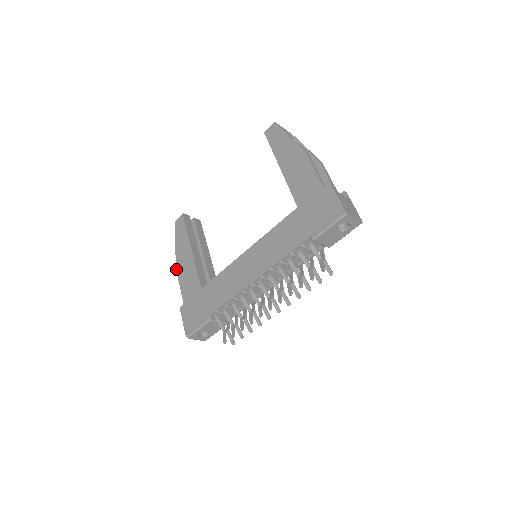
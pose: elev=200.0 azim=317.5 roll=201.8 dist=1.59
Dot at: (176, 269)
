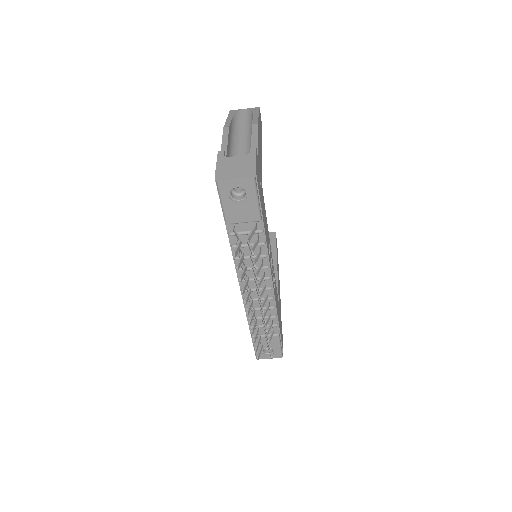
Dot at: occluded
